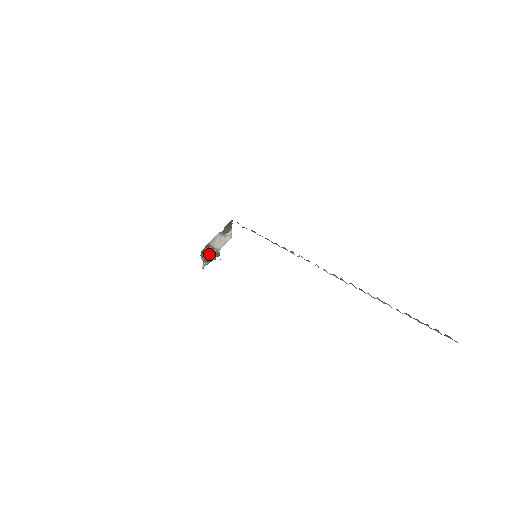
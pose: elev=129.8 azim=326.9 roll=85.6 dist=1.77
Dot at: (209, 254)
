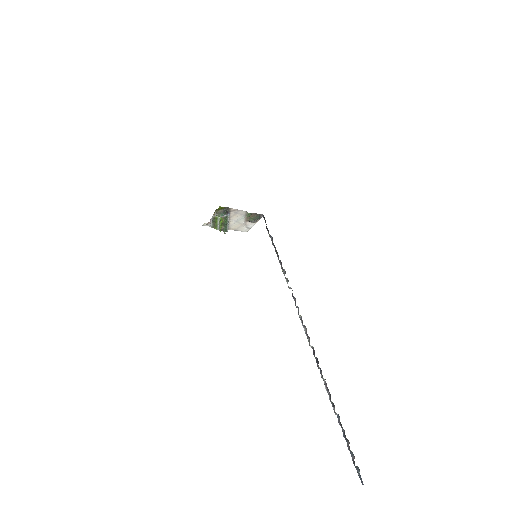
Dot at: (222, 217)
